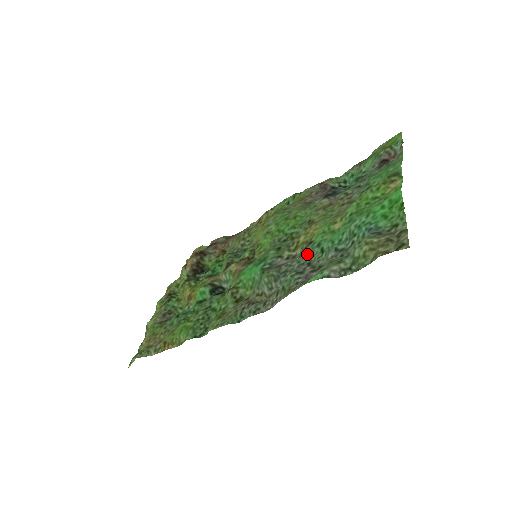
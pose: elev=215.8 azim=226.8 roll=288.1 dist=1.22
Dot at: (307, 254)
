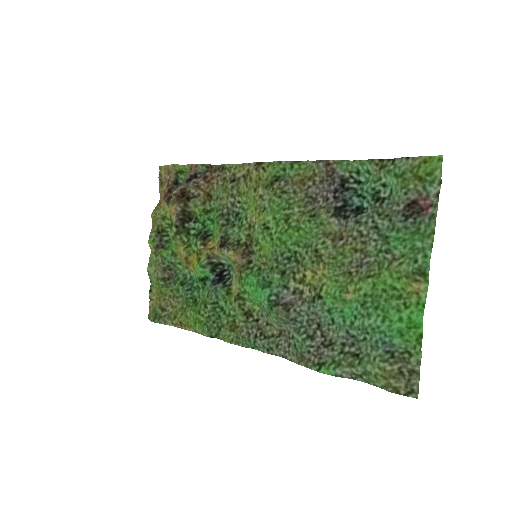
Dot at: (316, 312)
